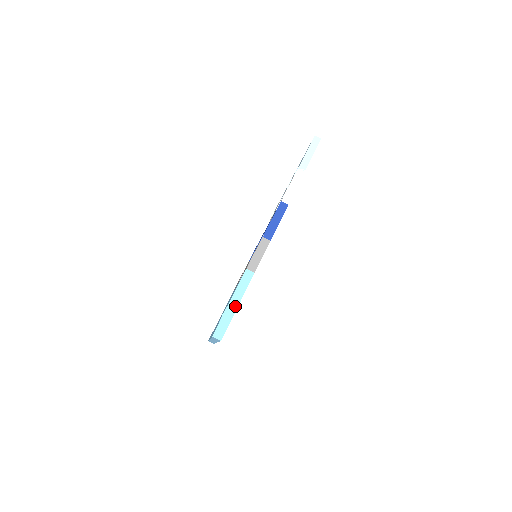
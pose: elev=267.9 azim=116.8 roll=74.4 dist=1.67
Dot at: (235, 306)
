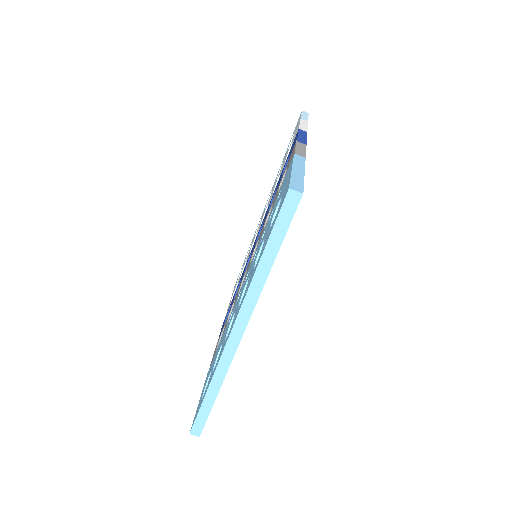
Dot at: (301, 173)
